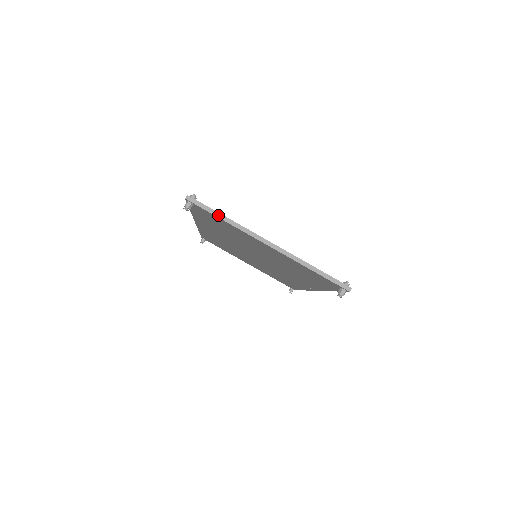
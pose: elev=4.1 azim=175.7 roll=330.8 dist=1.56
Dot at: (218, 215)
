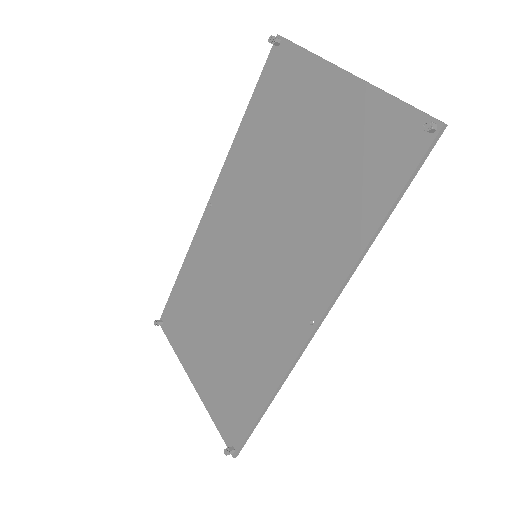
Dot at: (303, 48)
